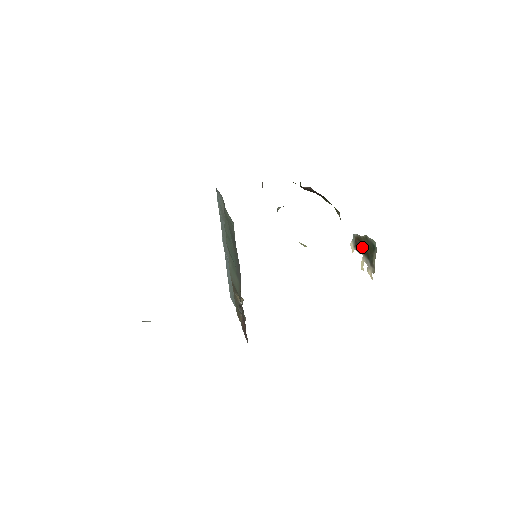
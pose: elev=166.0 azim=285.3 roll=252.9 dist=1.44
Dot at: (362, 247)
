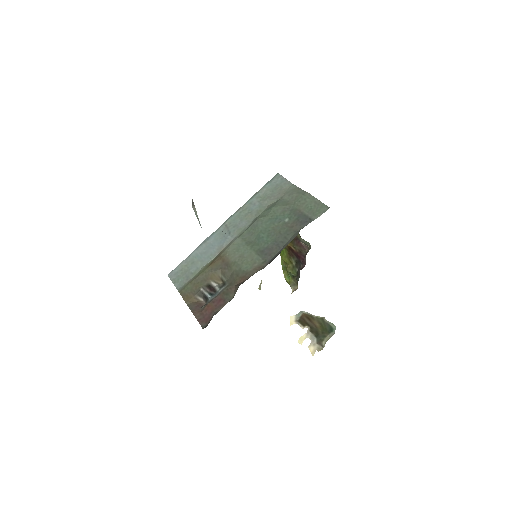
Dot at: (311, 324)
